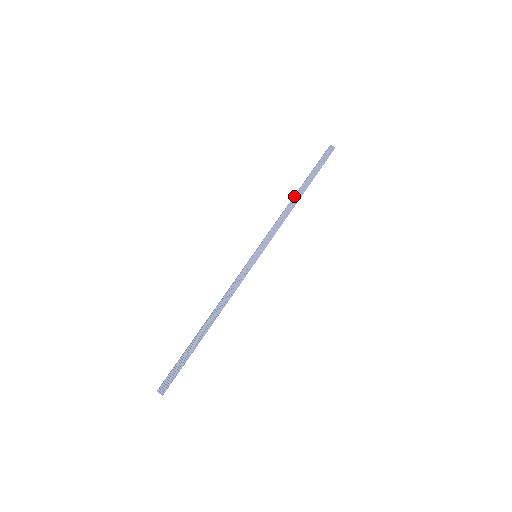
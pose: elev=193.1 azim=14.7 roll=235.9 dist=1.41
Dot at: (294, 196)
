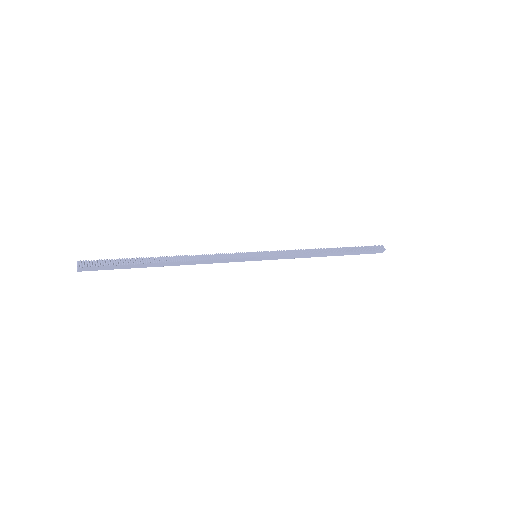
Dot at: (324, 249)
